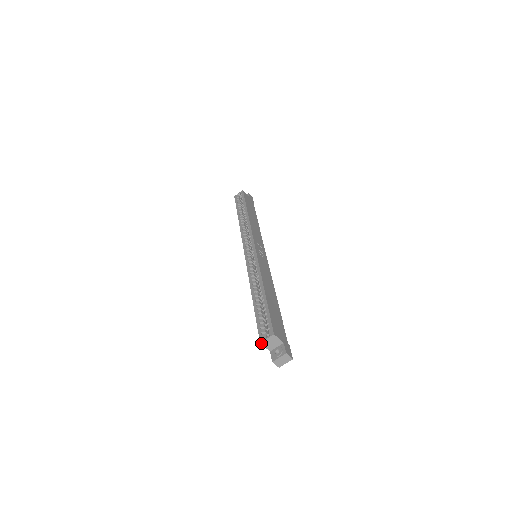
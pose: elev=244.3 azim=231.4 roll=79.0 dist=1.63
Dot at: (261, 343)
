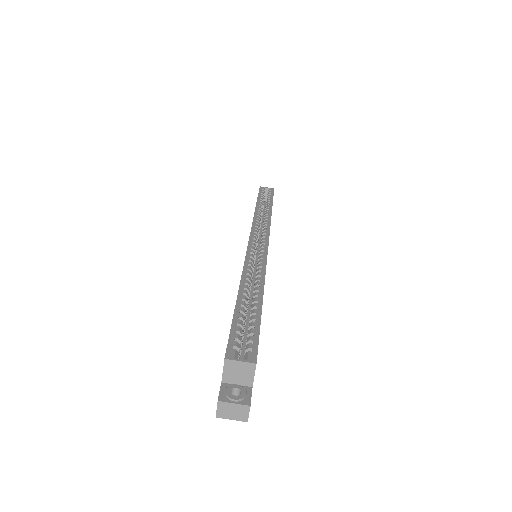
Dot at: (226, 360)
